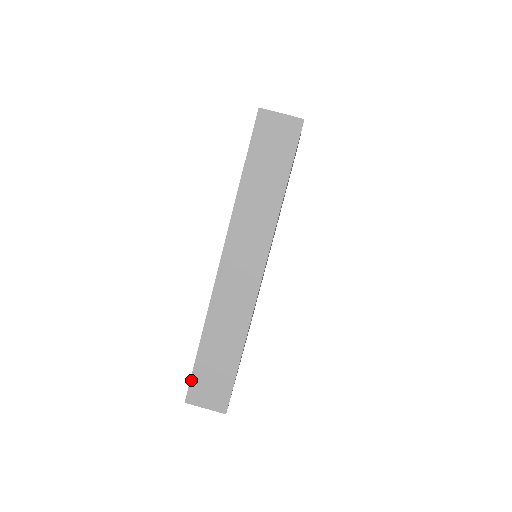
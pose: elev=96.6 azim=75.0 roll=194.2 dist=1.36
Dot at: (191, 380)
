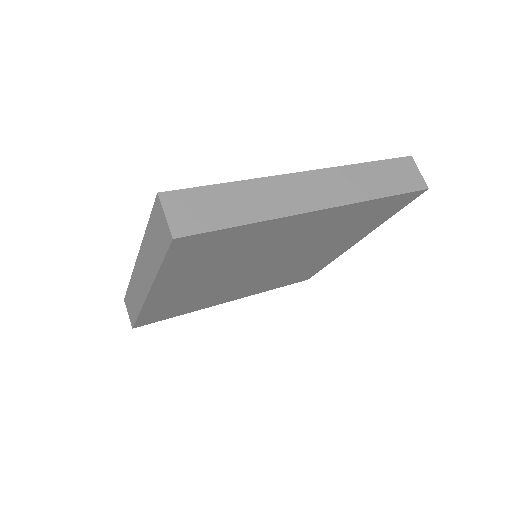
Dot at: (186, 189)
